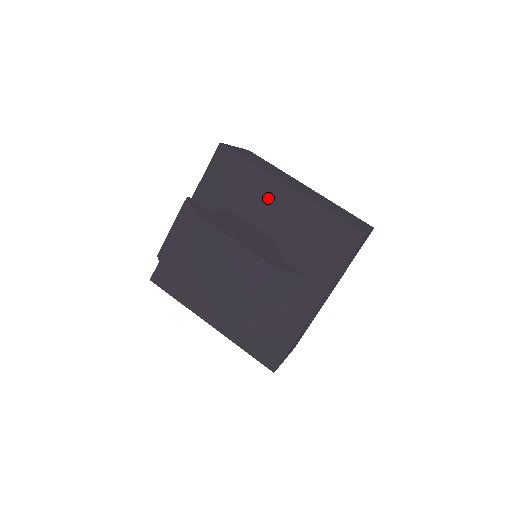
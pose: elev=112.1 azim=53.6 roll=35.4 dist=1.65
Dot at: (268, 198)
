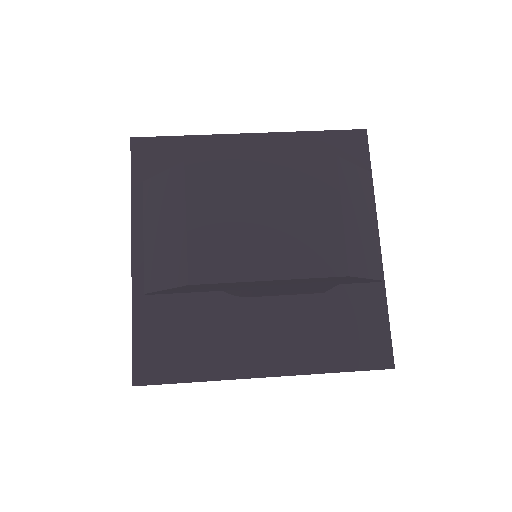
Dot at: occluded
